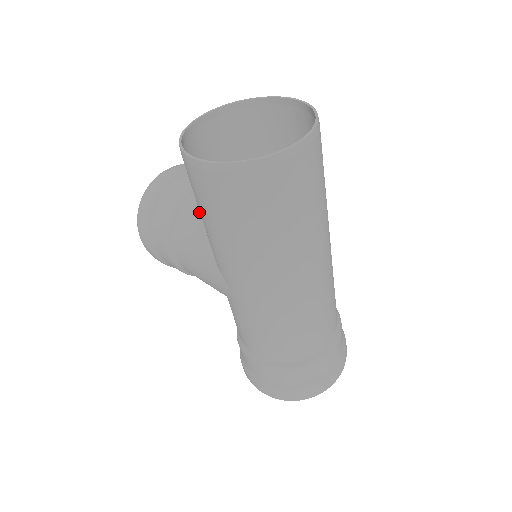
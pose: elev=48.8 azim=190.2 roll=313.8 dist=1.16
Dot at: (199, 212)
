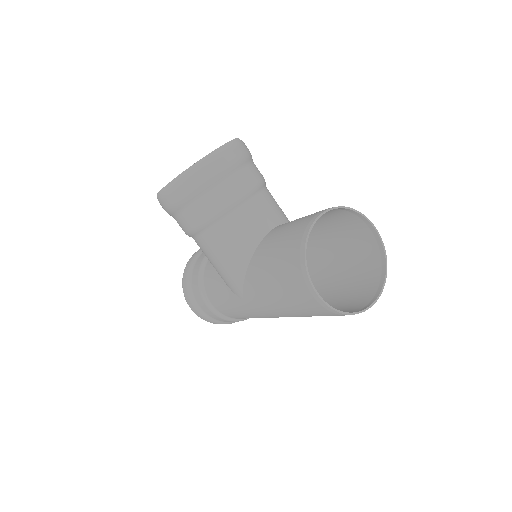
Dot at: (246, 231)
